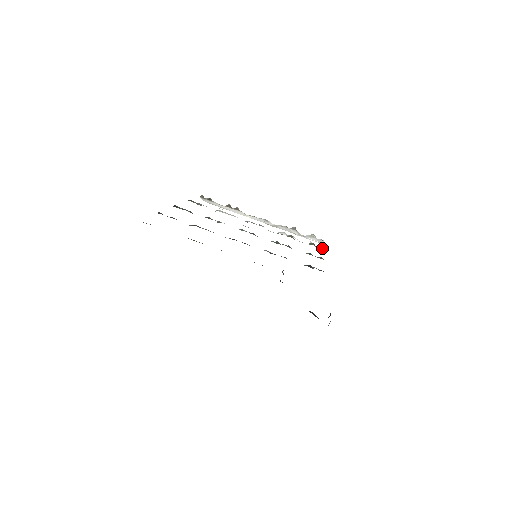
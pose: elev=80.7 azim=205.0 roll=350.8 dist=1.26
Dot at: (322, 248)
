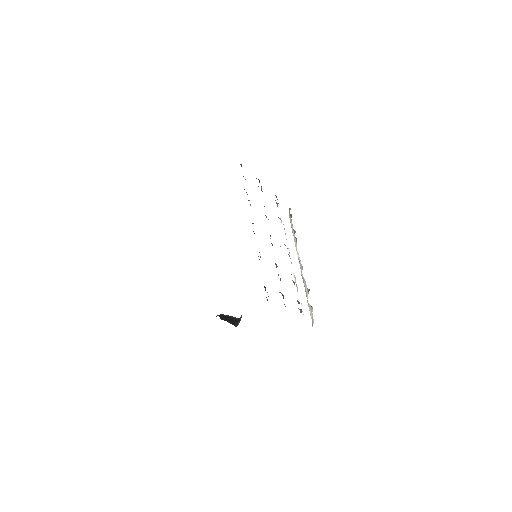
Dot at: occluded
